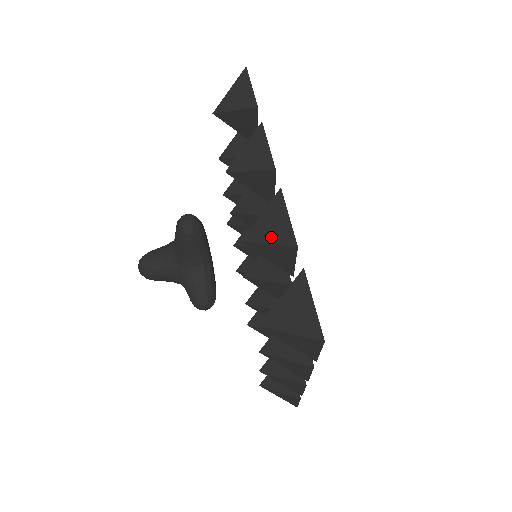
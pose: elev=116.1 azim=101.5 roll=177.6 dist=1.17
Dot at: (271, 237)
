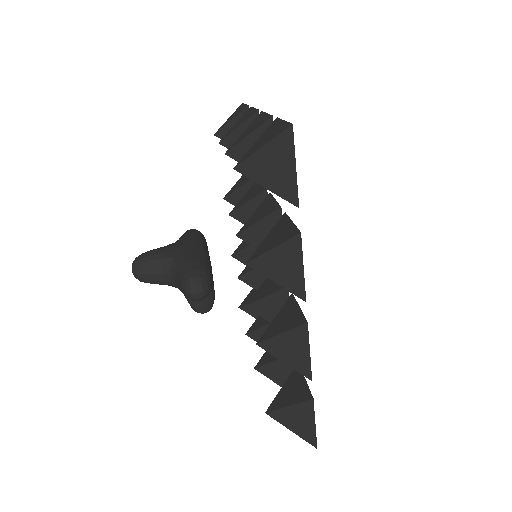
Dot at: (288, 359)
